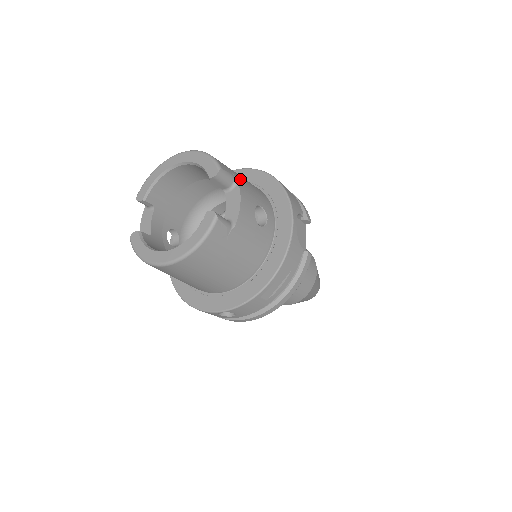
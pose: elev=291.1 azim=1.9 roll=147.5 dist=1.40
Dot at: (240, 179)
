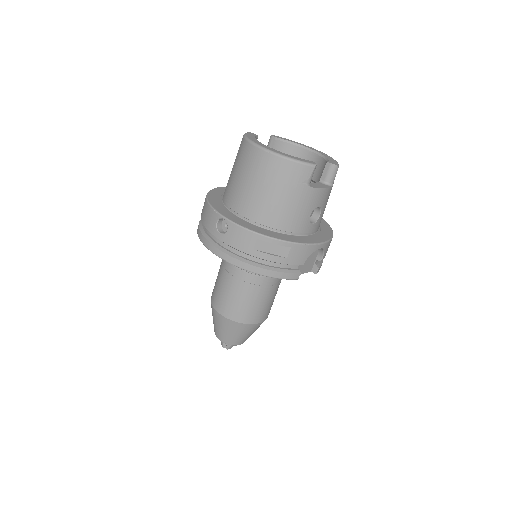
Dot at: occluded
